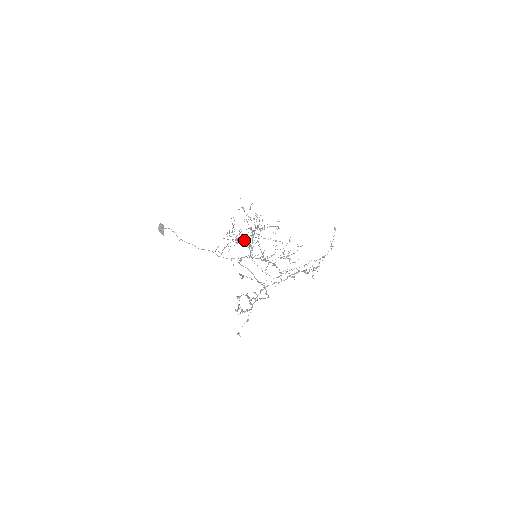
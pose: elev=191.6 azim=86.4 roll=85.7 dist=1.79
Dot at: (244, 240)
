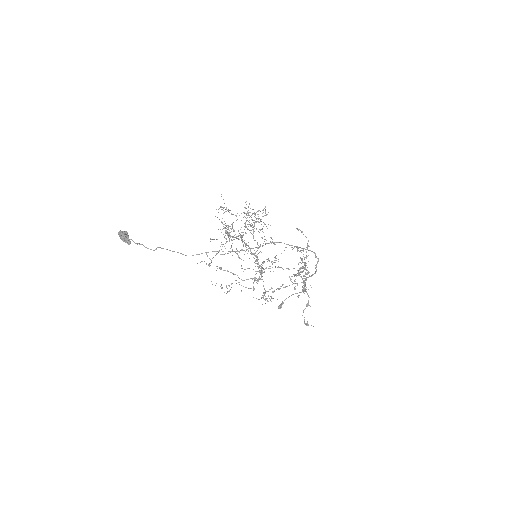
Dot at: occluded
